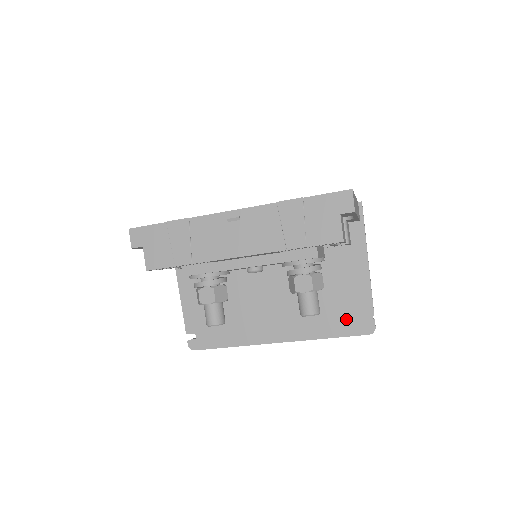
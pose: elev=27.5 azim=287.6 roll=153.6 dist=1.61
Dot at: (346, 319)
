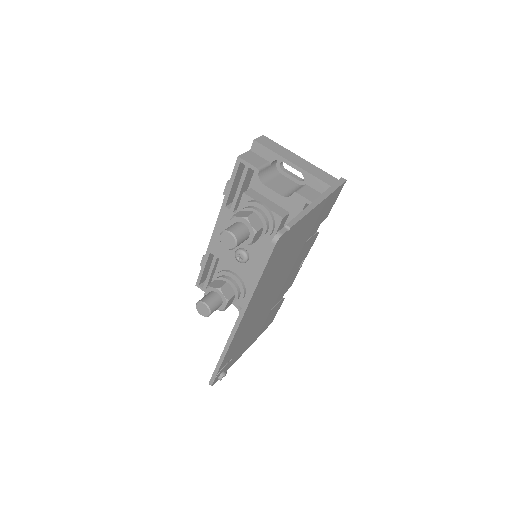
Dot at: occluded
